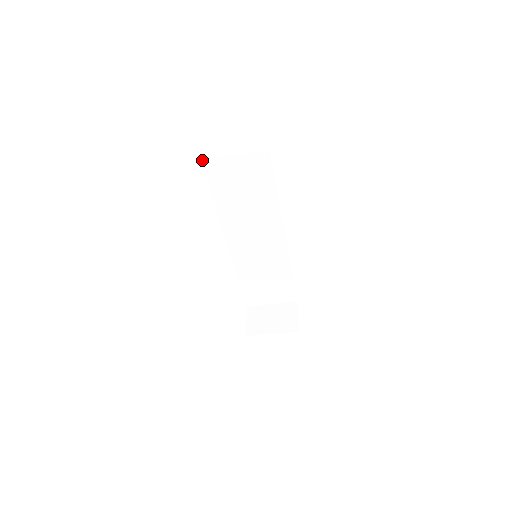
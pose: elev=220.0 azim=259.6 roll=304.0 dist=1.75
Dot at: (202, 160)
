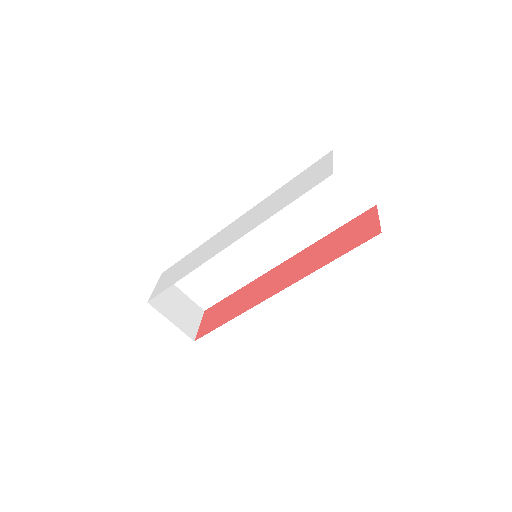
Dot at: occluded
